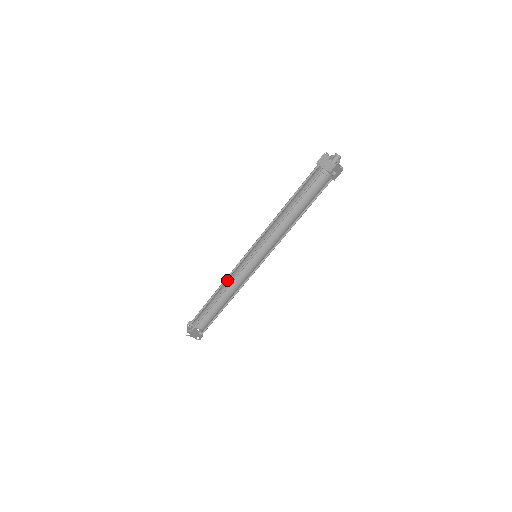
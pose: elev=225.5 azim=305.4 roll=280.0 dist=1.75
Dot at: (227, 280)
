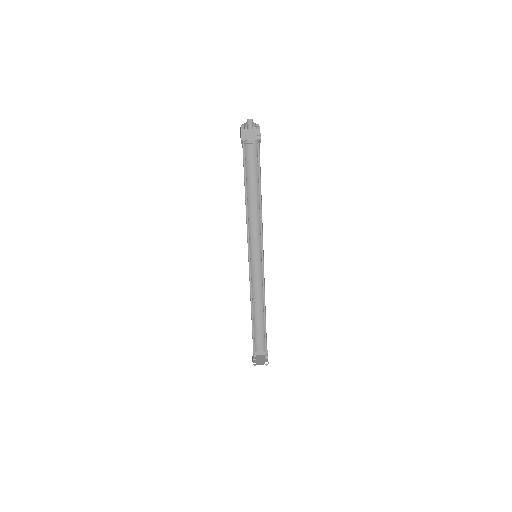
Dot at: (252, 294)
